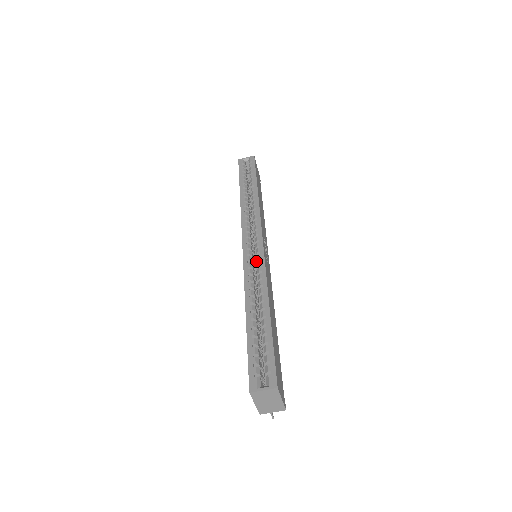
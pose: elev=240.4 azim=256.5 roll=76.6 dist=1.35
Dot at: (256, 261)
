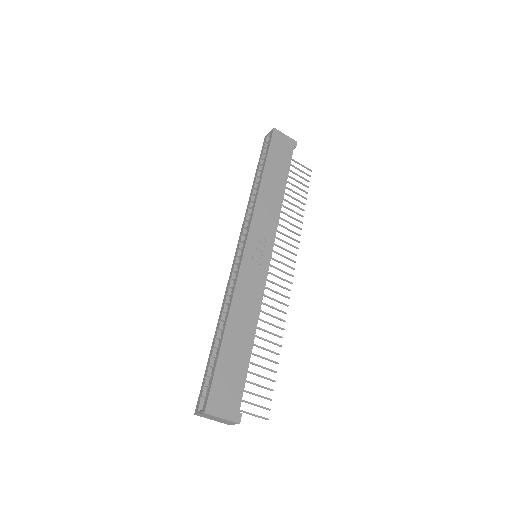
Dot at: occluded
